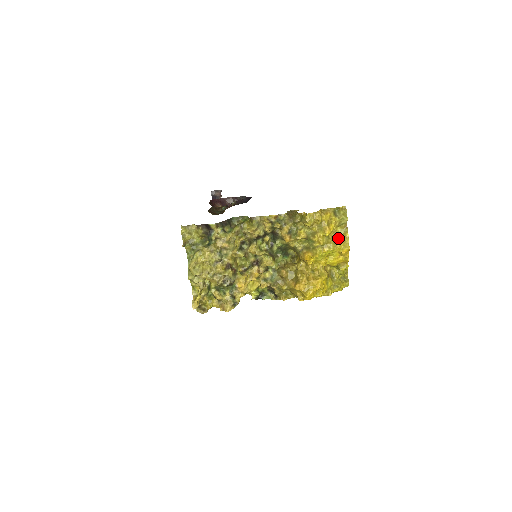
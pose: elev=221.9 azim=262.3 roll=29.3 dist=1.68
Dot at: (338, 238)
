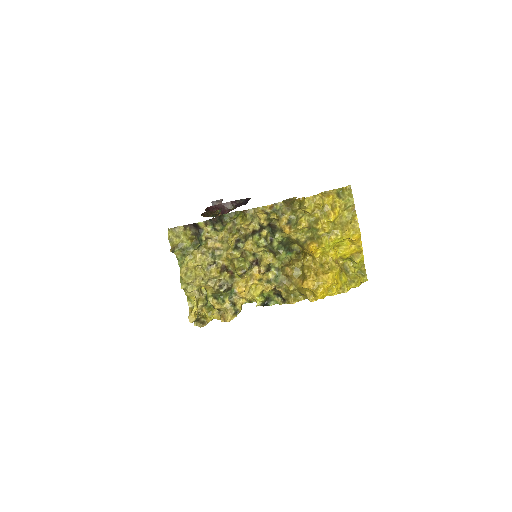
Dot at: (346, 223)
